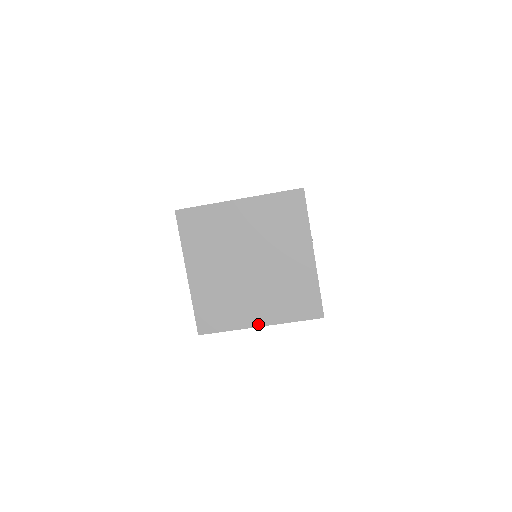
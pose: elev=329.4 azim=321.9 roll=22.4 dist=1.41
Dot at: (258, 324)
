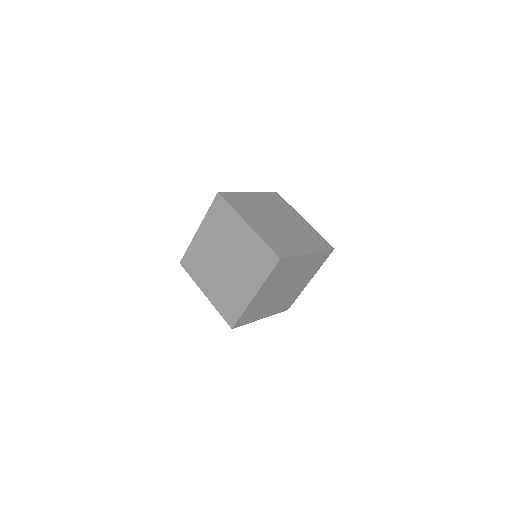
Dot at: (205, 292)
